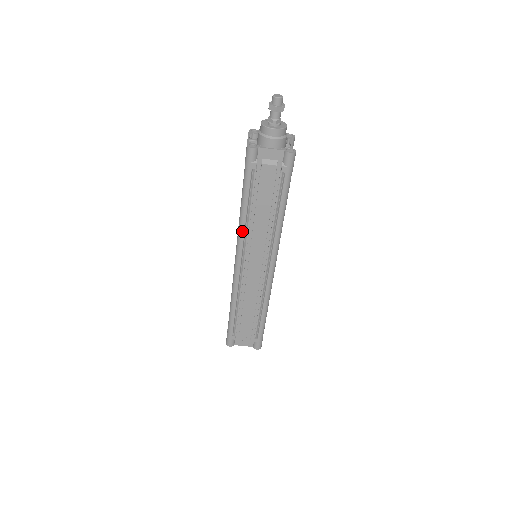
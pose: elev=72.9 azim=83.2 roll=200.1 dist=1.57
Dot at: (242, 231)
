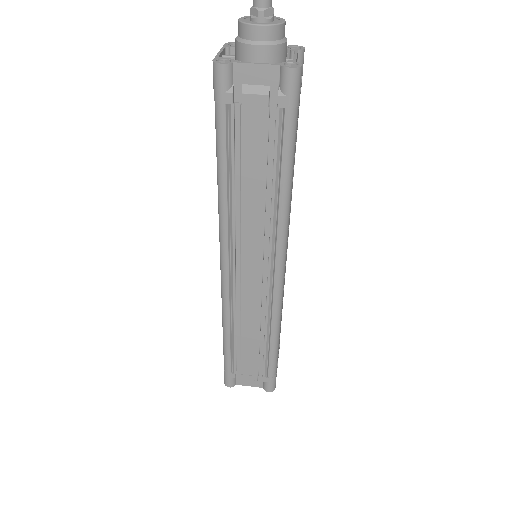
Dot at: (224, 216)
